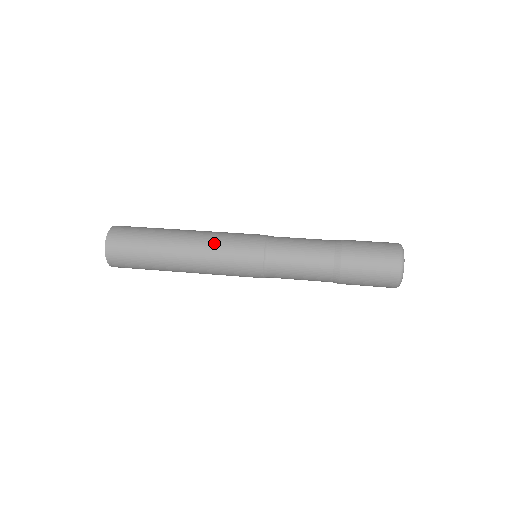
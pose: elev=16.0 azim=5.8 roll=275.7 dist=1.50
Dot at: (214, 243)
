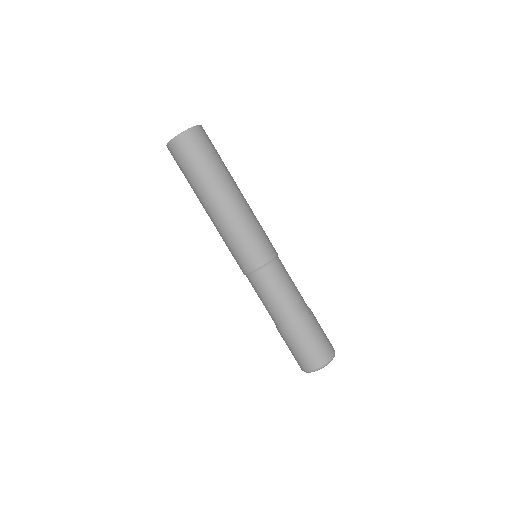
Dot at: (224, 233)
